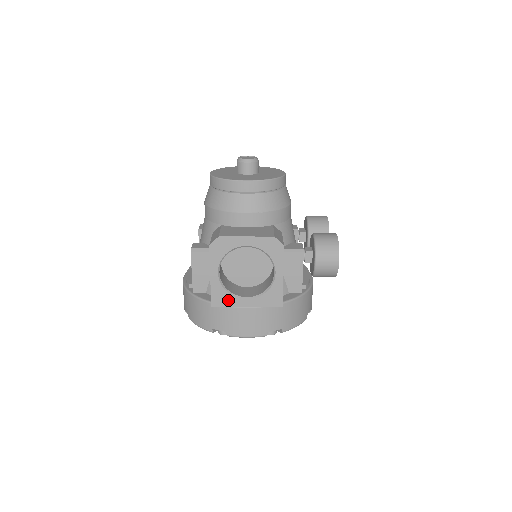
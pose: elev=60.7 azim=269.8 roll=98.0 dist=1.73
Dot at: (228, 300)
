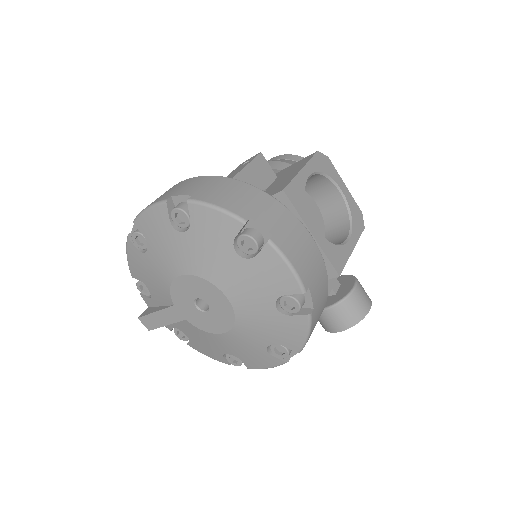
Dot at: (301, 206)
